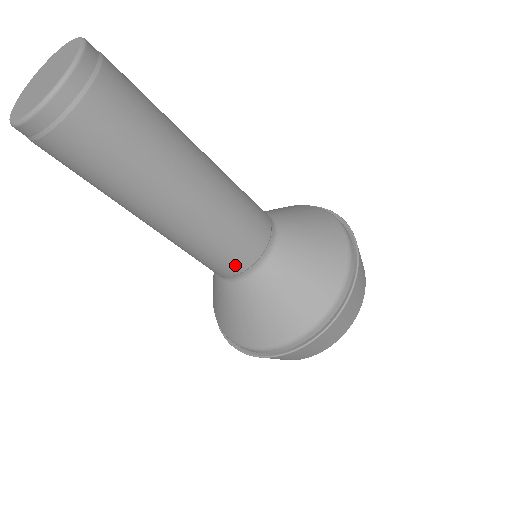
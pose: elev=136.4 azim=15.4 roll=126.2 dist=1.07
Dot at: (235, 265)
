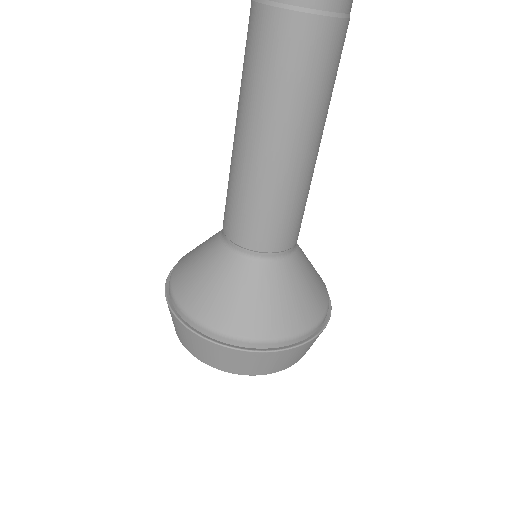
Dot at: (286, 239)
